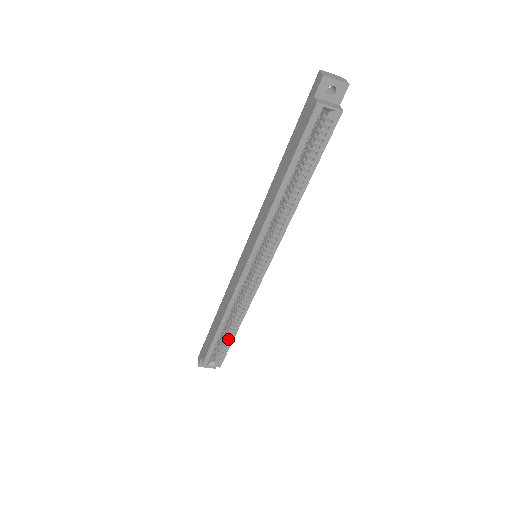
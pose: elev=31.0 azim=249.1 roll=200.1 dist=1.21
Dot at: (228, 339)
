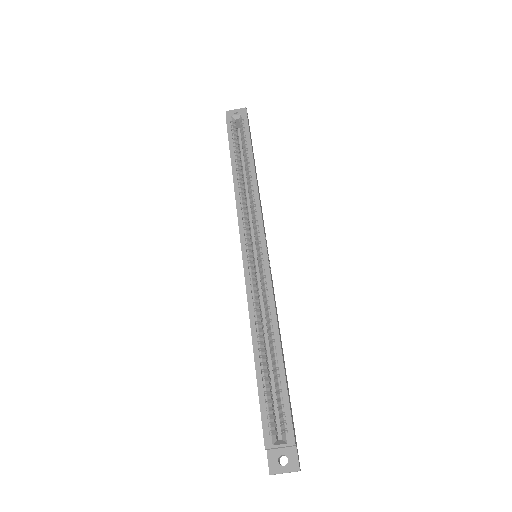
Dot at: (278, 377)
